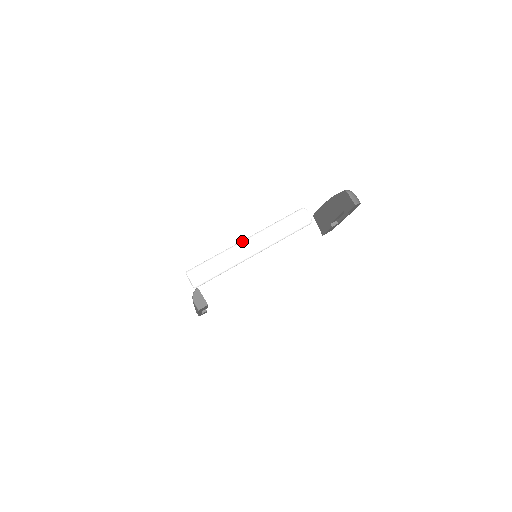
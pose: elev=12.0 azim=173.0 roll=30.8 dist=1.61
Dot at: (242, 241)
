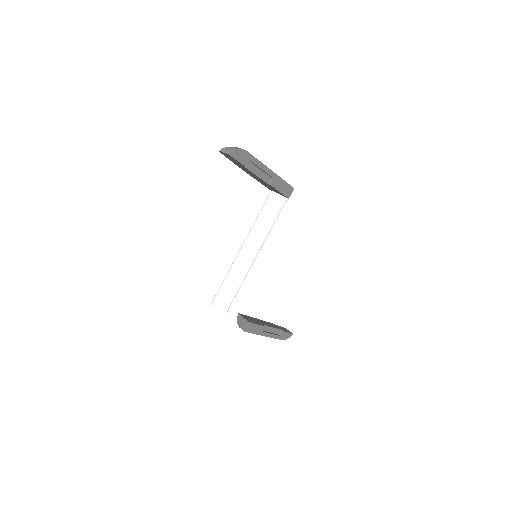
Dot at: (238, 252)
